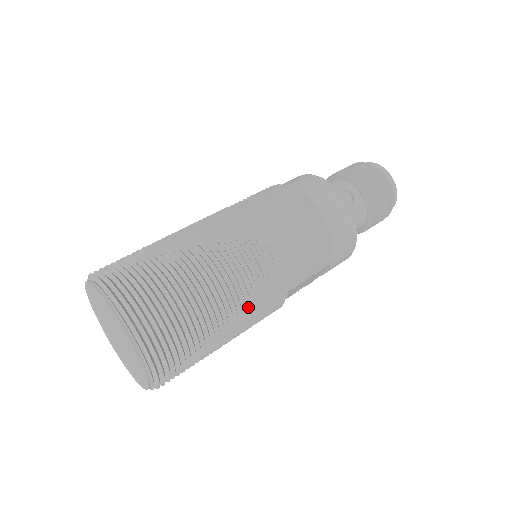
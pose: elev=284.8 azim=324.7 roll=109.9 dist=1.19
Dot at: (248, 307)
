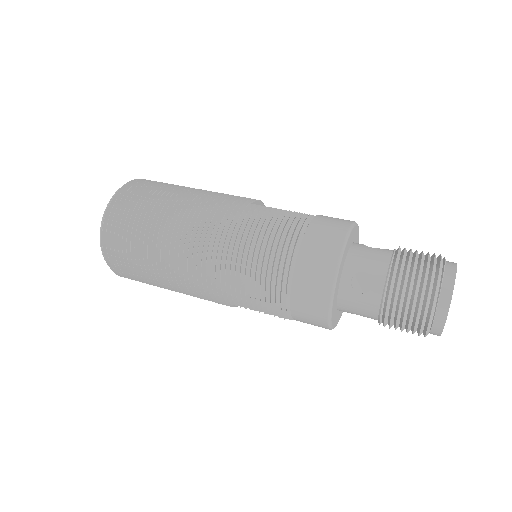
Dot at: (188, 287)
